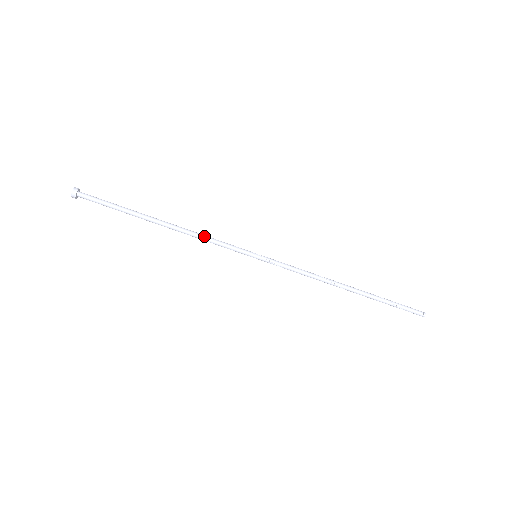
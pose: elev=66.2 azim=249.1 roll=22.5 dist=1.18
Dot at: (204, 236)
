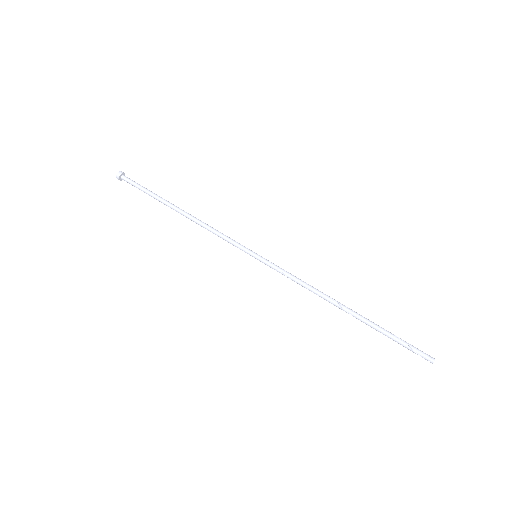
Dot at: (213, 228)
